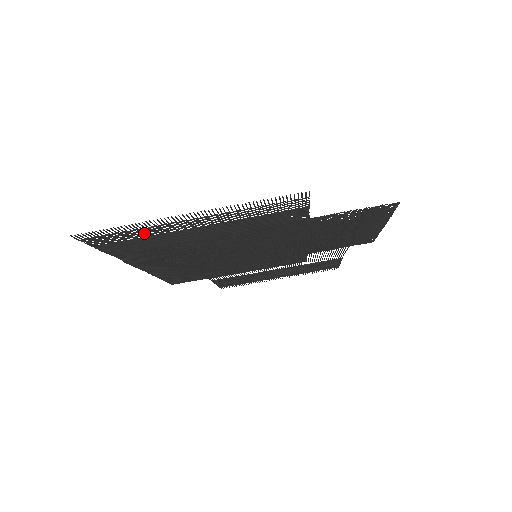
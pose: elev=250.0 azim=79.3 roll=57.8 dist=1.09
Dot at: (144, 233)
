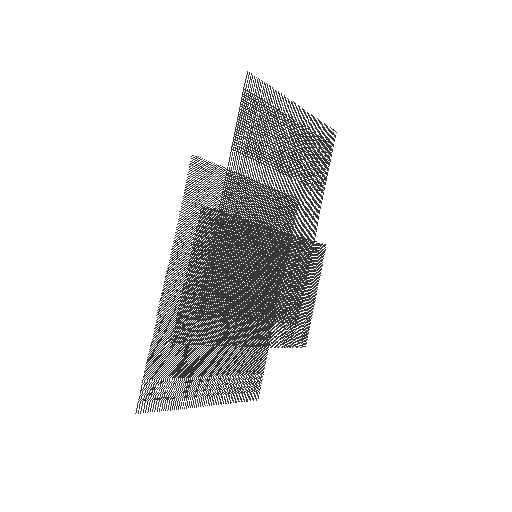
Dot at: (180, 386)
